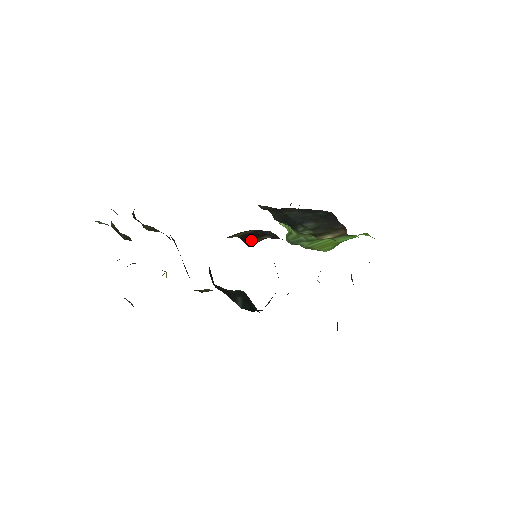
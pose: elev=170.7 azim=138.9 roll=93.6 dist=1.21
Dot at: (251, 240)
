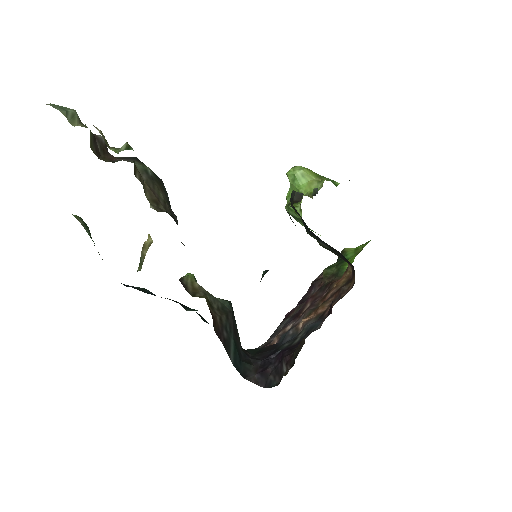
Dot at: occluded
